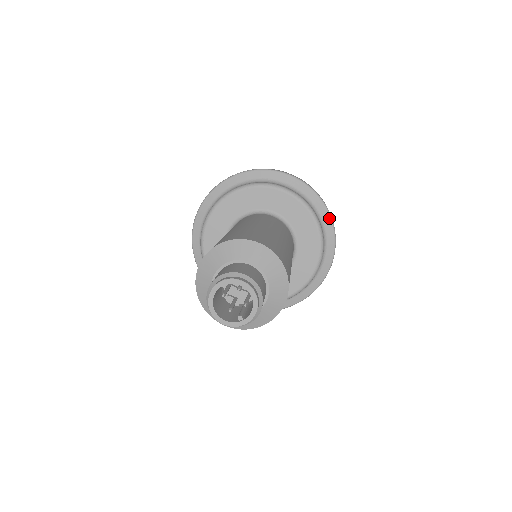
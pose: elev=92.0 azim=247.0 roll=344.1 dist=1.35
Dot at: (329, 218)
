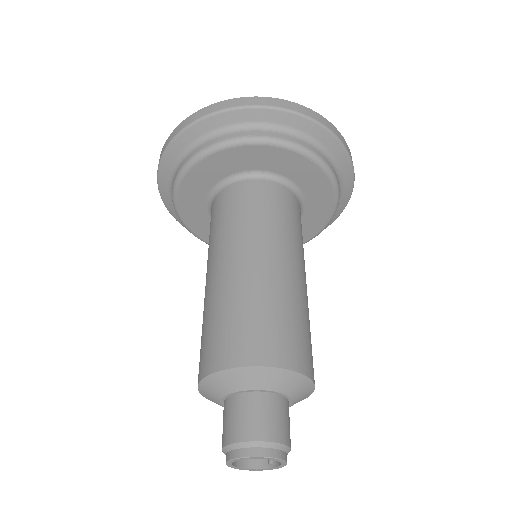
Dot at: (332, 138)
